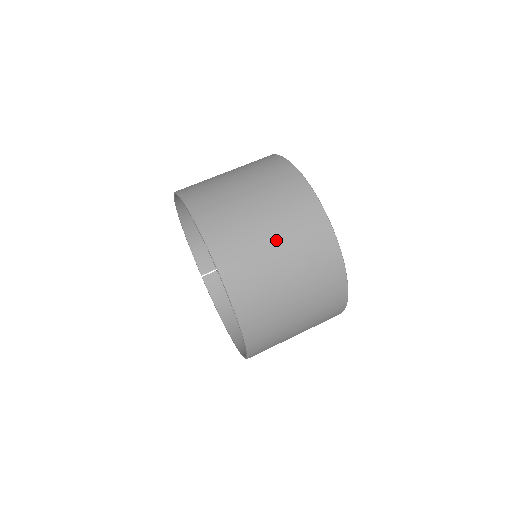
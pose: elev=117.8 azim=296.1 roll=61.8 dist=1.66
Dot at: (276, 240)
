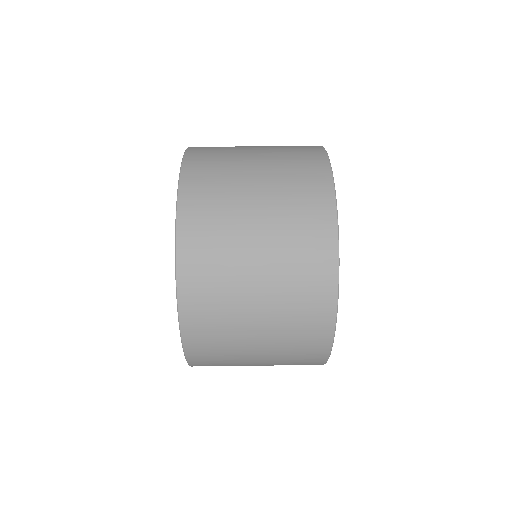
Dot at: (261, 259)
